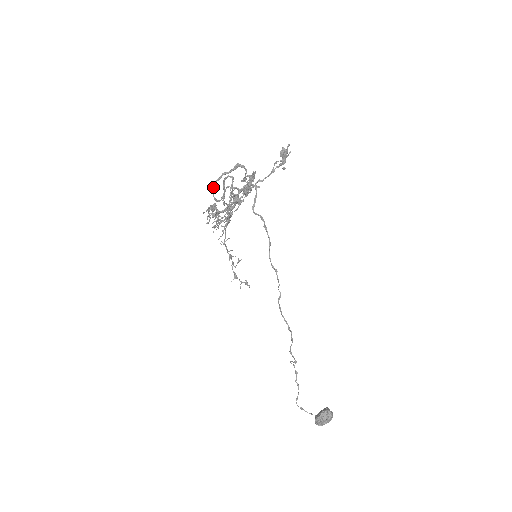
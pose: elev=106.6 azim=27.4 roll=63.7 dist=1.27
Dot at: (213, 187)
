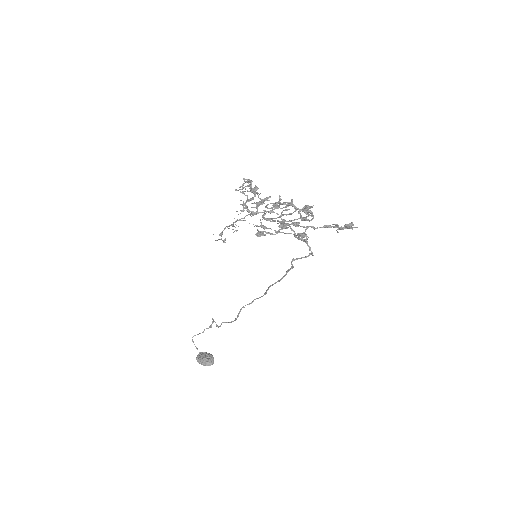
Dot at: (274, 203)
